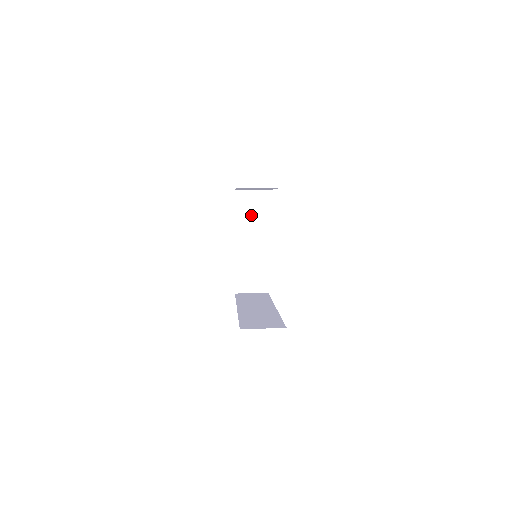
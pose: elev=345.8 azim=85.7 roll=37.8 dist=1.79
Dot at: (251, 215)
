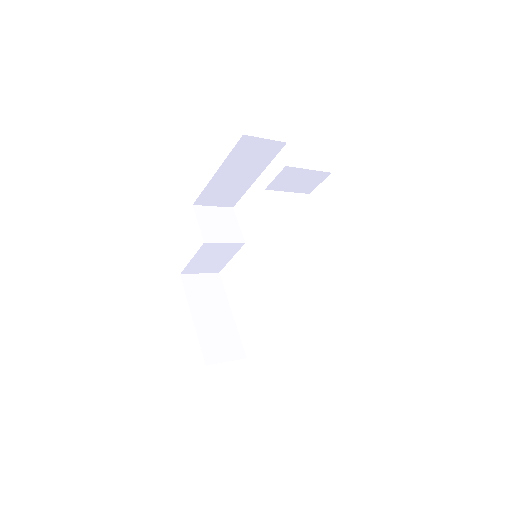
Dot at: (219, 232)
